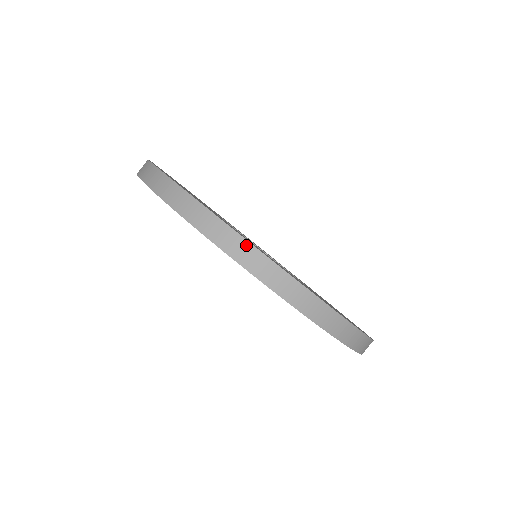
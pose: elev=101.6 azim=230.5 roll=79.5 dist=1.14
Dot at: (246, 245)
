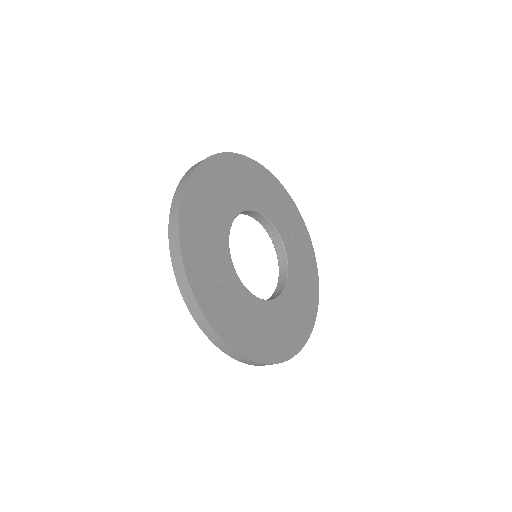
Dot at: (195, 302)
